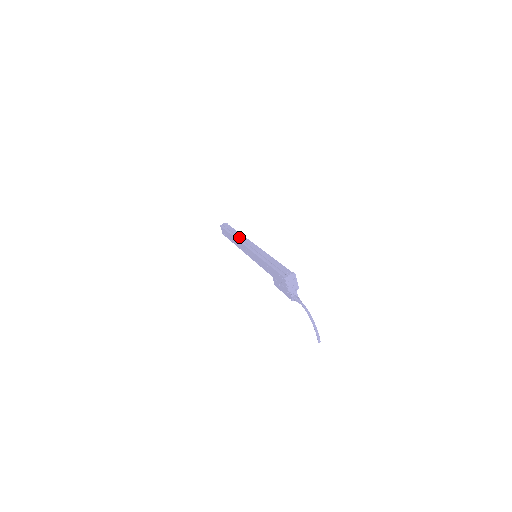
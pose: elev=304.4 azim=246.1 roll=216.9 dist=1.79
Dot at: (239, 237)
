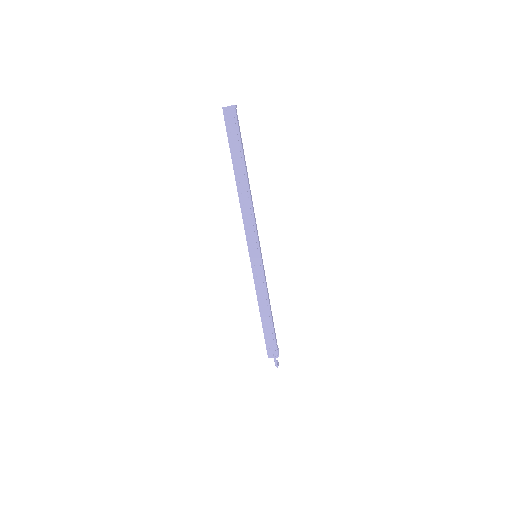
Dot at: (244, 208)
